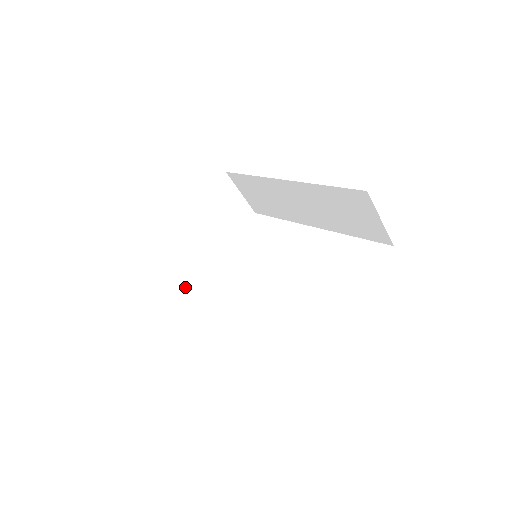
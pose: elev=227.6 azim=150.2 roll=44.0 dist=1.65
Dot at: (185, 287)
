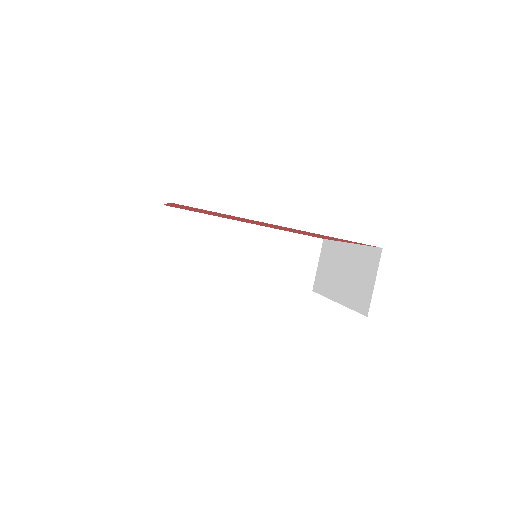
Dot at: occluded
